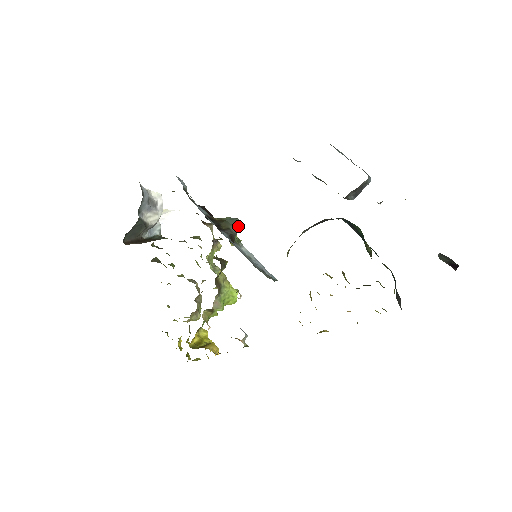
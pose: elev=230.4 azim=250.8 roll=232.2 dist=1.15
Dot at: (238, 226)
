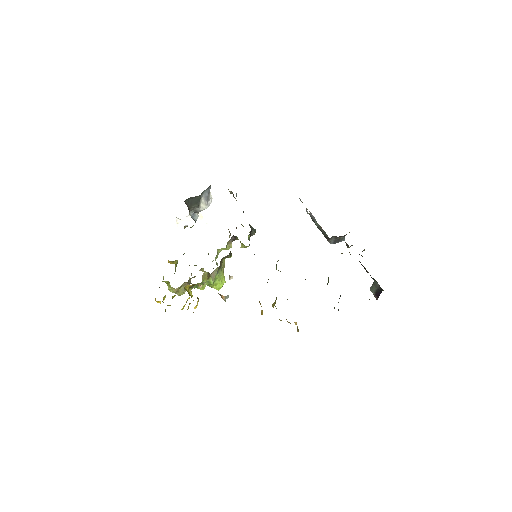
Dot at: occluded
